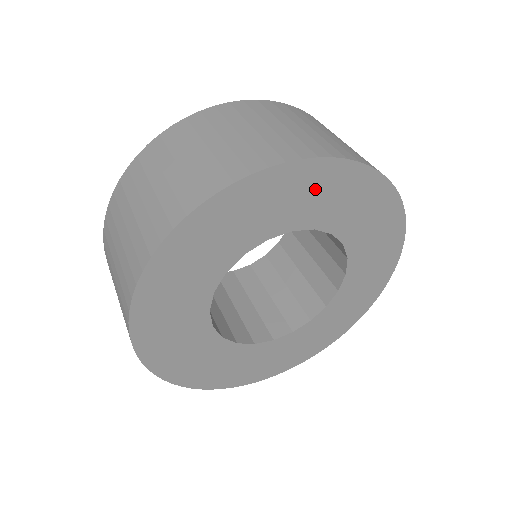
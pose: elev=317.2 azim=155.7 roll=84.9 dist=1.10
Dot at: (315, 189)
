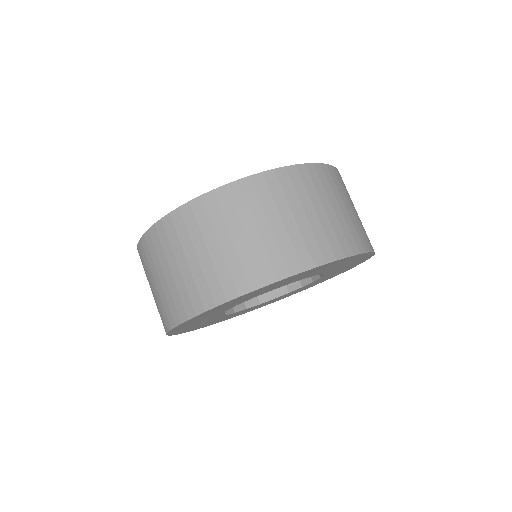
Dot at: (281, 283)
